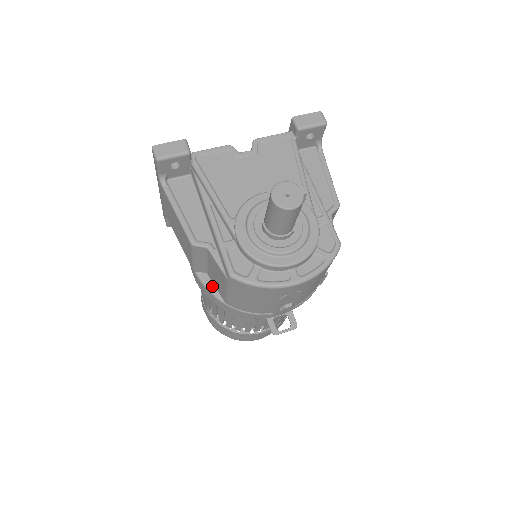
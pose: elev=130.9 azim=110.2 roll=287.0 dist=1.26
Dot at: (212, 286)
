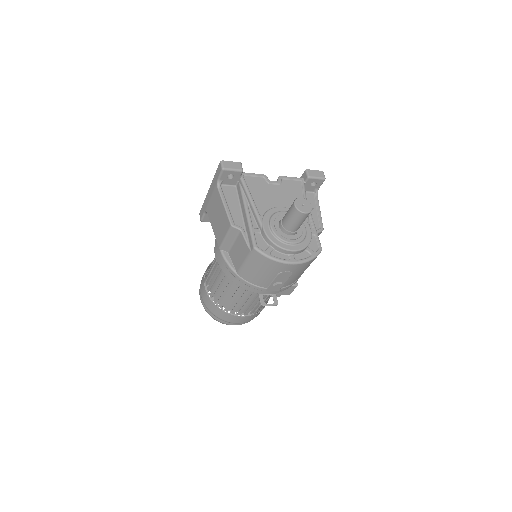
Dot at: (230, 261)
